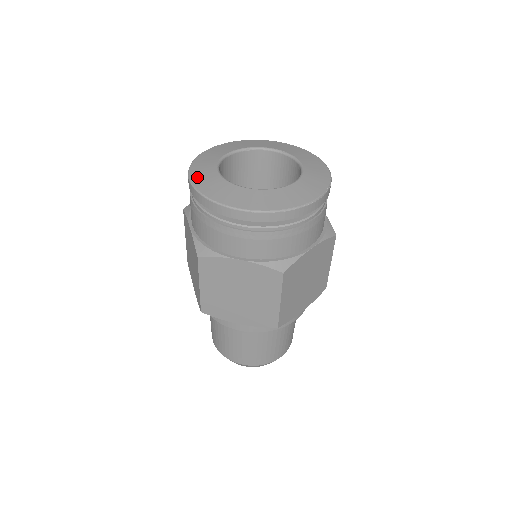
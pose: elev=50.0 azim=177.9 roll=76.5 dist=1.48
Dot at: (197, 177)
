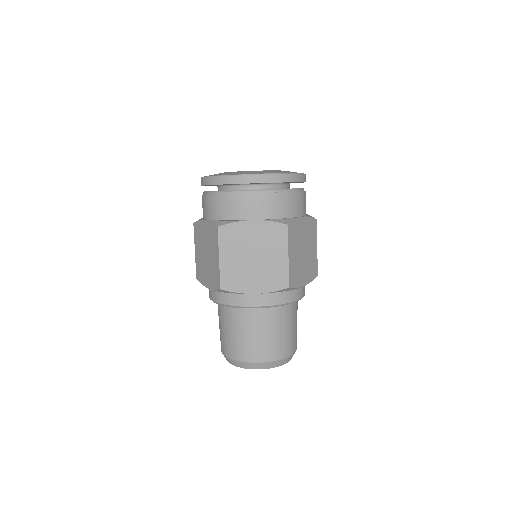
Dot at: occluded
